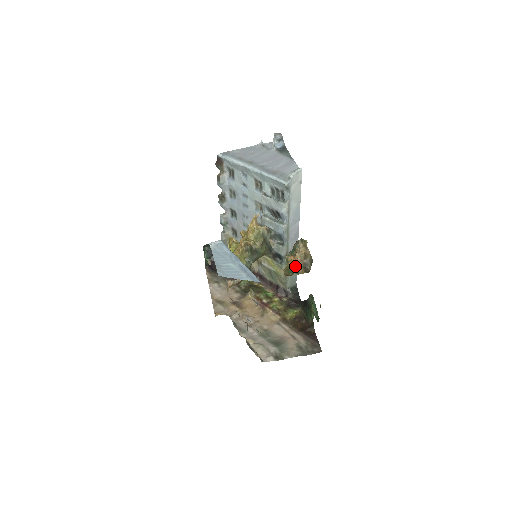
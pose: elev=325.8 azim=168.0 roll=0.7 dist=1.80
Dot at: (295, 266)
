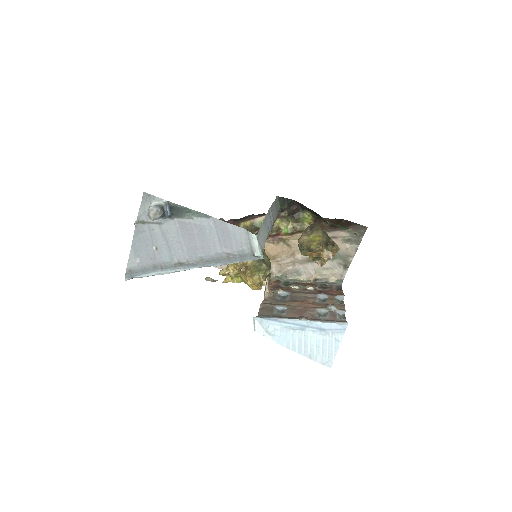
Dot at: occluded
